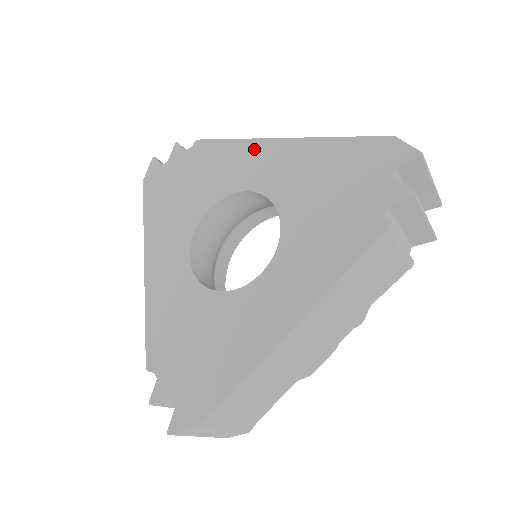
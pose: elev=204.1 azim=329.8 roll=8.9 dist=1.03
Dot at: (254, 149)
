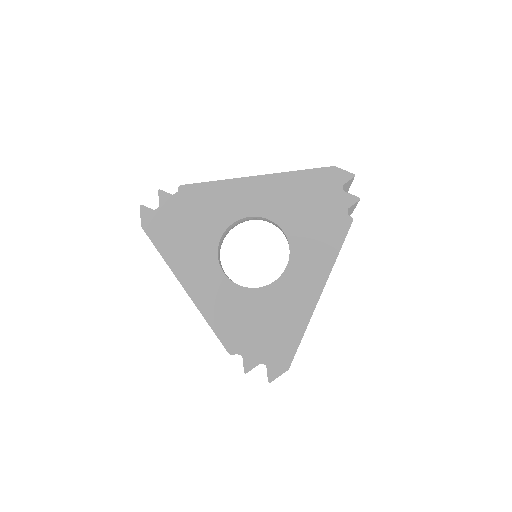
Dot at: (238, 186)
